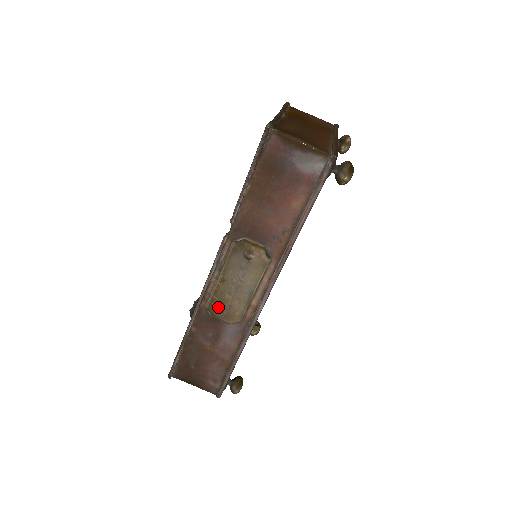
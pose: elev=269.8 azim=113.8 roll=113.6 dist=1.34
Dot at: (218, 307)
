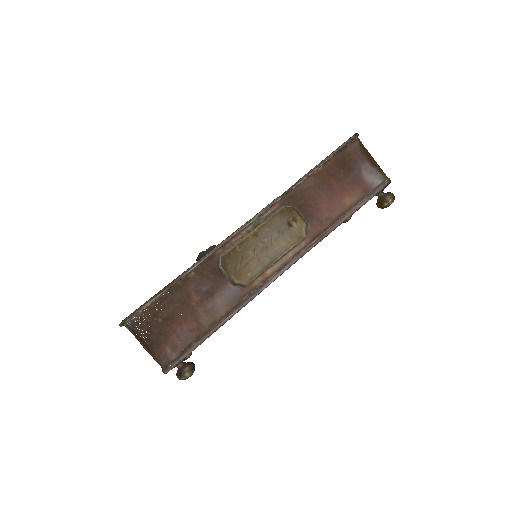
Dot at: (234, 259)
